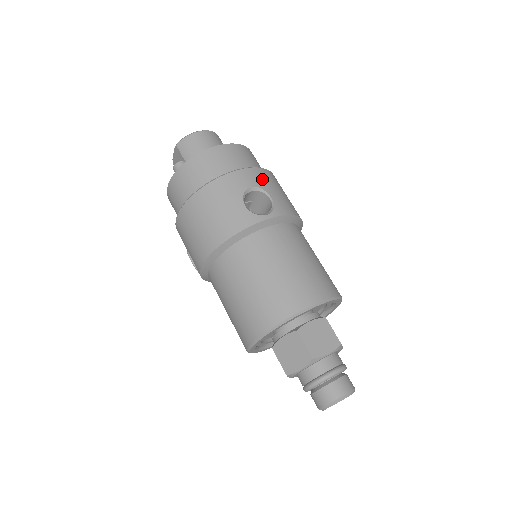
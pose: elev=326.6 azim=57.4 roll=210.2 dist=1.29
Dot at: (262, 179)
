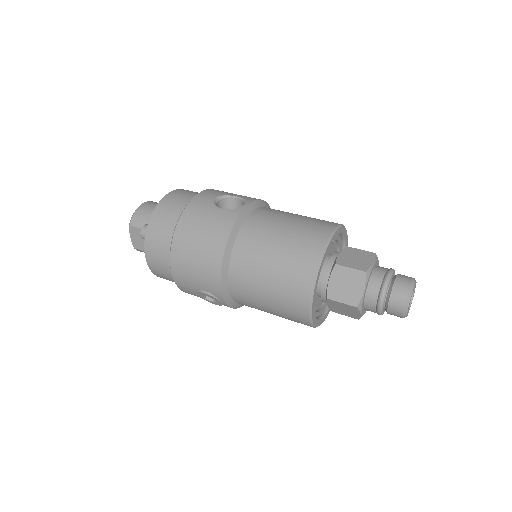
Dot at: (219, 192)
